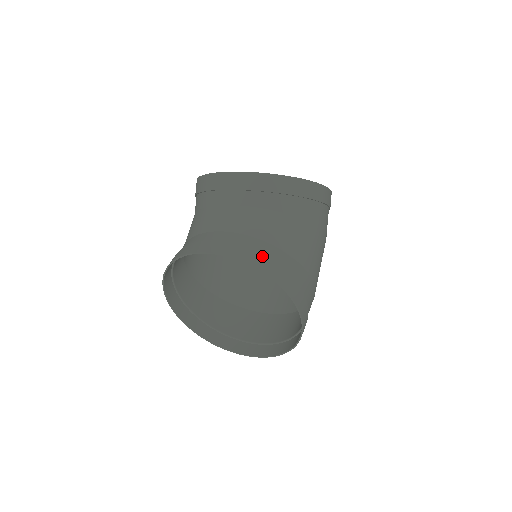
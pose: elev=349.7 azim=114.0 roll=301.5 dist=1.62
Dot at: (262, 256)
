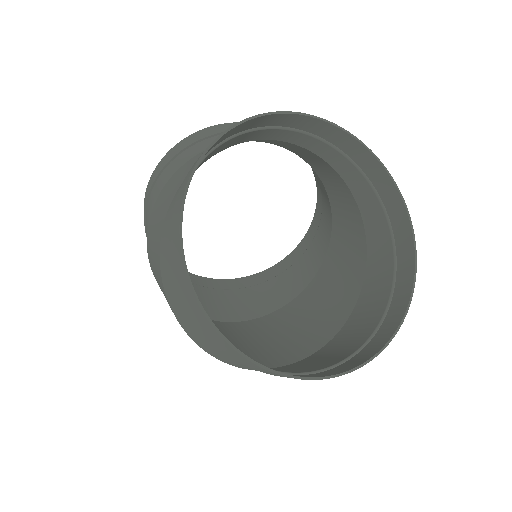
Dot at: (363, 167)
